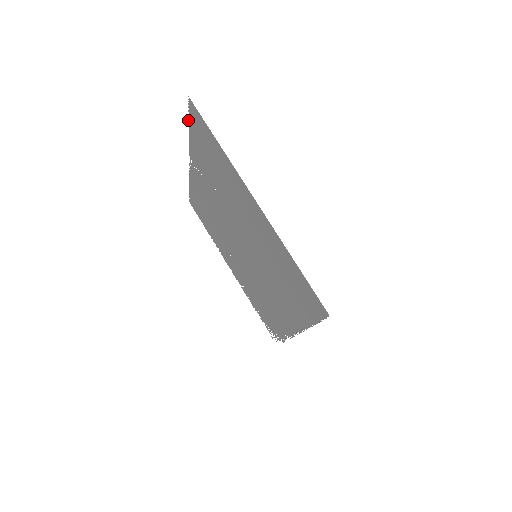
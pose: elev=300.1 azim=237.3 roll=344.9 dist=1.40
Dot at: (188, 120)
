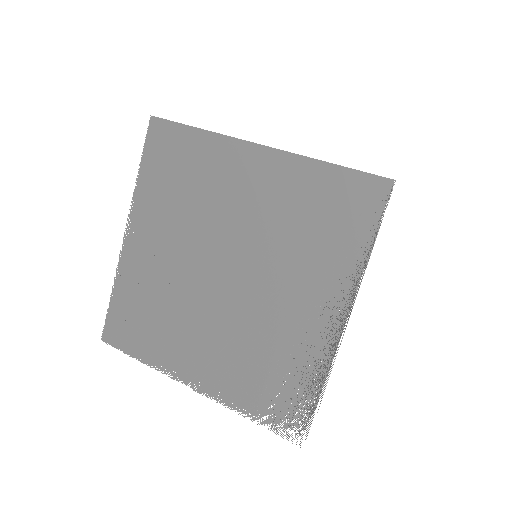
Dot at: (141, 155)
